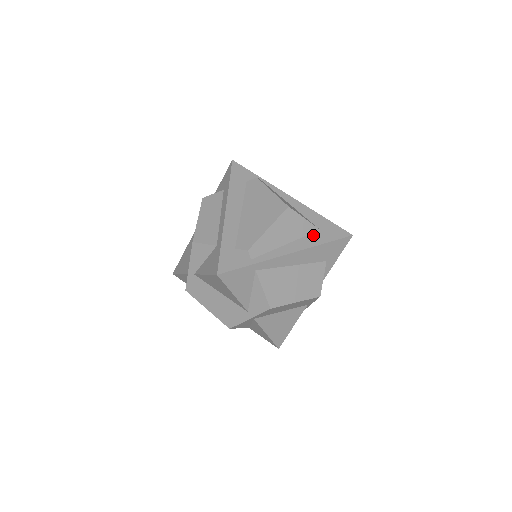
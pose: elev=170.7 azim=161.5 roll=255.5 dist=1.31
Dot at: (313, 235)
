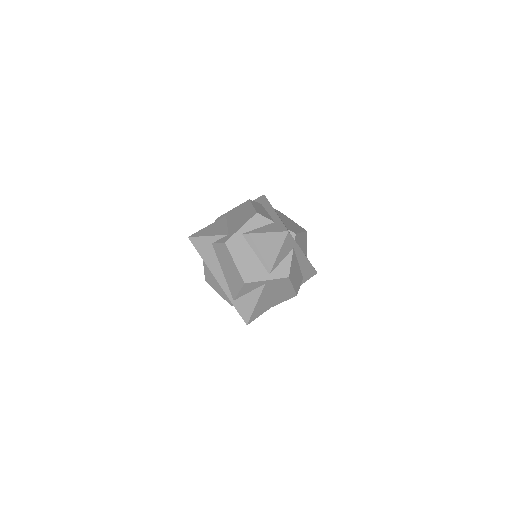
Dot at: occluded
